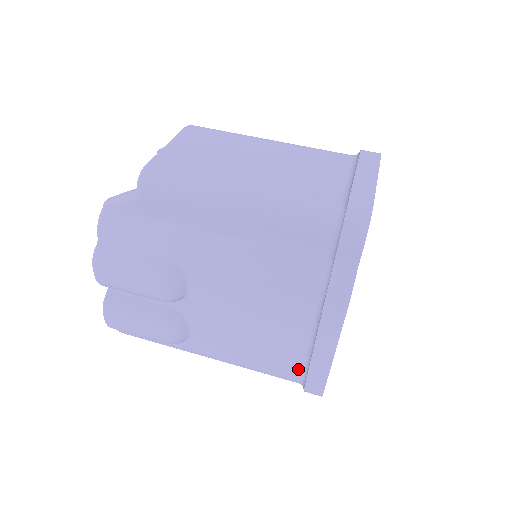
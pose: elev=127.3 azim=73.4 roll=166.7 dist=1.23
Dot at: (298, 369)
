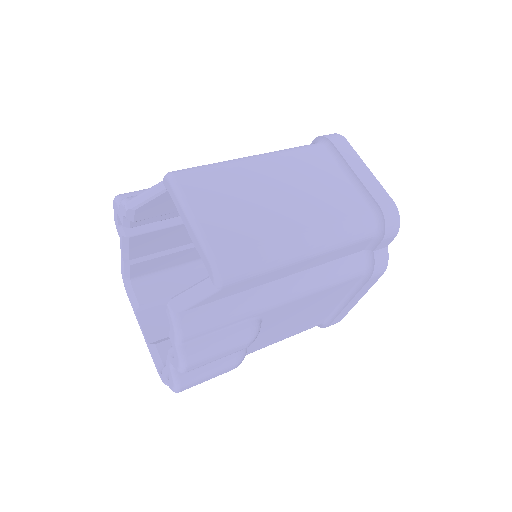
Dot at: (324, 319)
